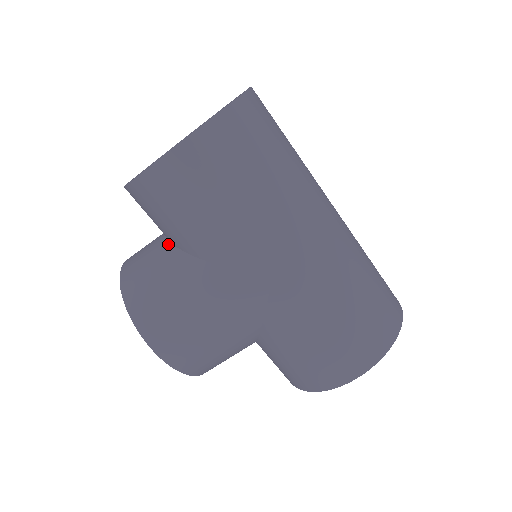
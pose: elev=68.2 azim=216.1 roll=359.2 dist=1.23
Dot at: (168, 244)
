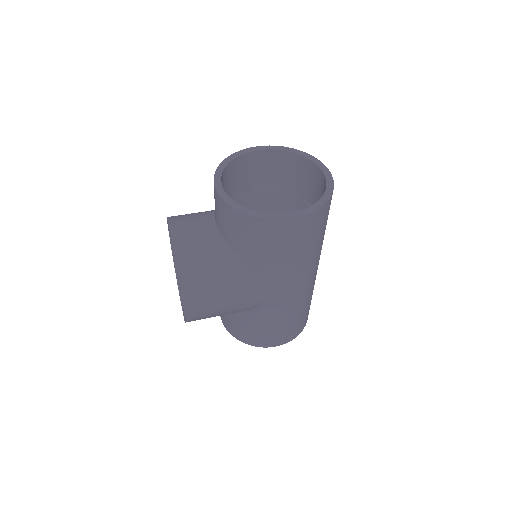
Dot at: (223, 243)
